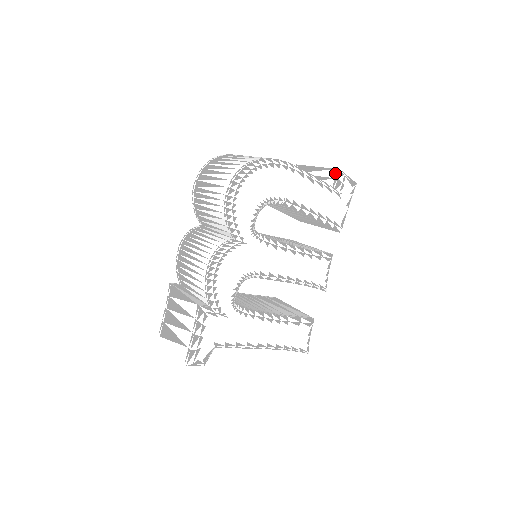
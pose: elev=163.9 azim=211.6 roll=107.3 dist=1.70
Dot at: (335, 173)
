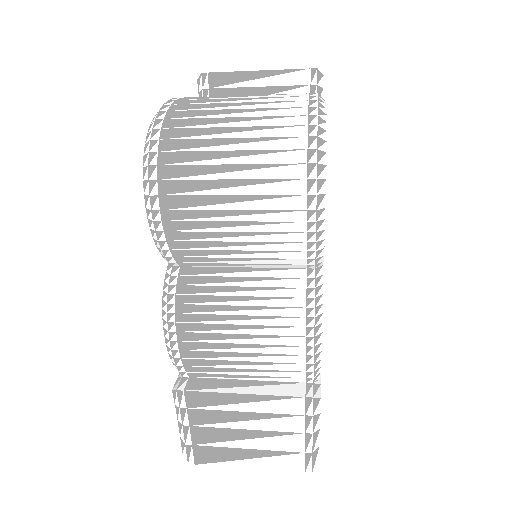
Dot at: (309, 76)
